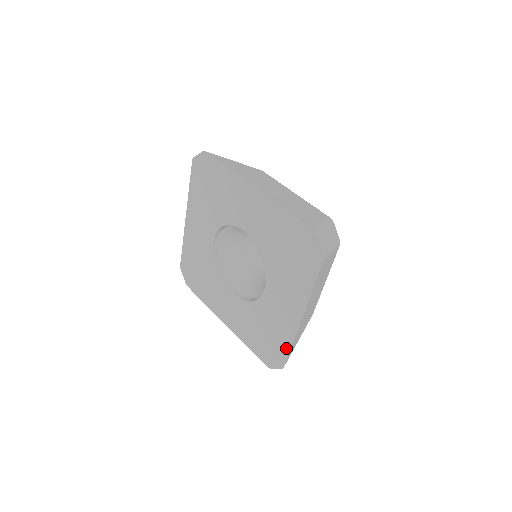
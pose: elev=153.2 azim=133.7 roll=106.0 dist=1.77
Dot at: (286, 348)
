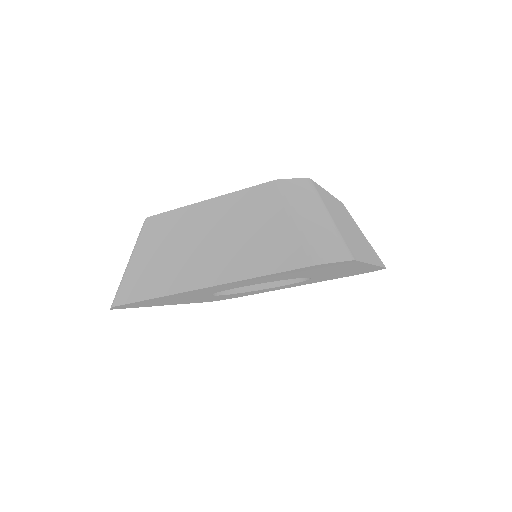
Dot at: occluded
